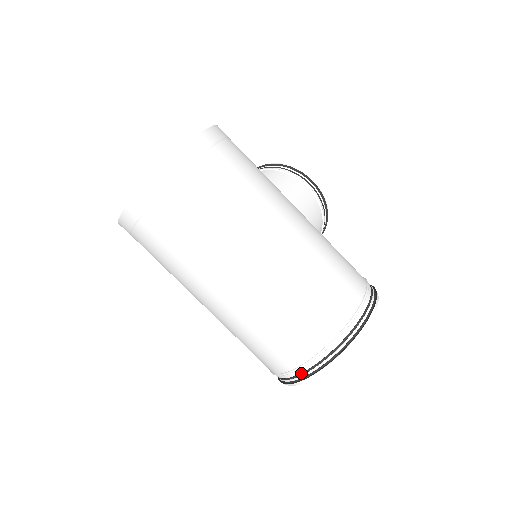
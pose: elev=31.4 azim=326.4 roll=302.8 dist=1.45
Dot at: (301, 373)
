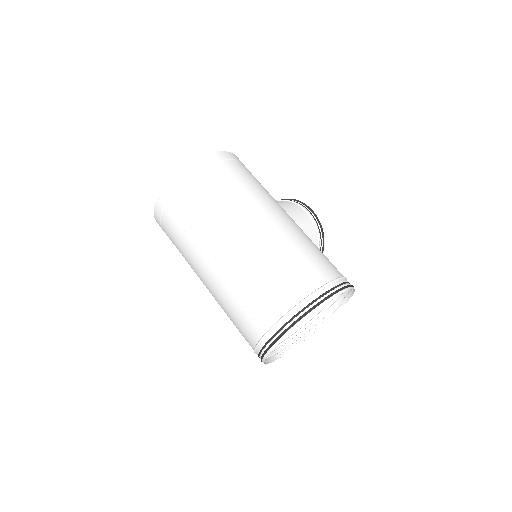
Dot at: (273, 335)
